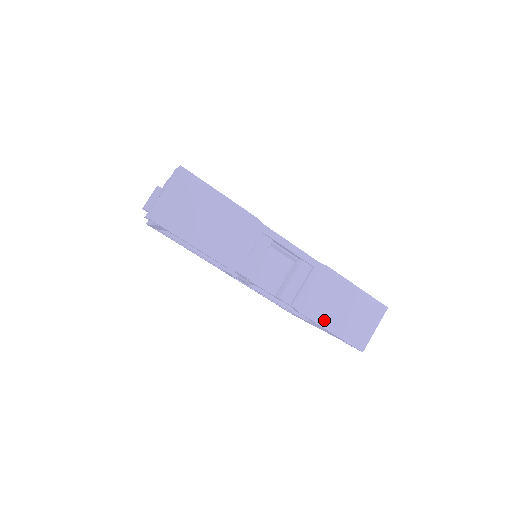
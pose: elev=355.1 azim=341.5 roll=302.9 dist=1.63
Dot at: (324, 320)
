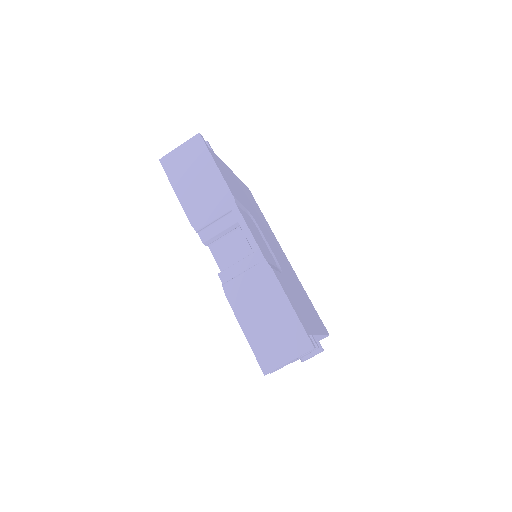
Dot at: (243, 316)
